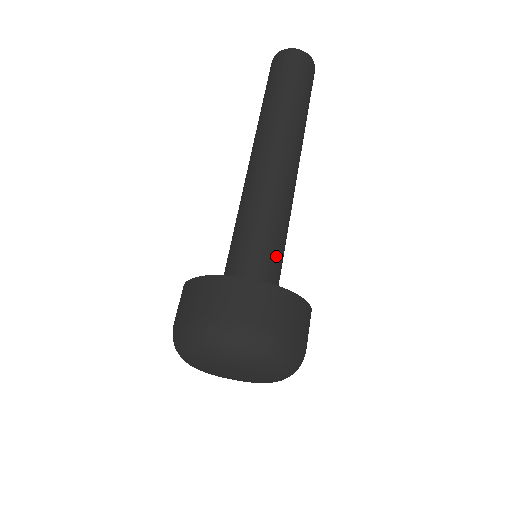
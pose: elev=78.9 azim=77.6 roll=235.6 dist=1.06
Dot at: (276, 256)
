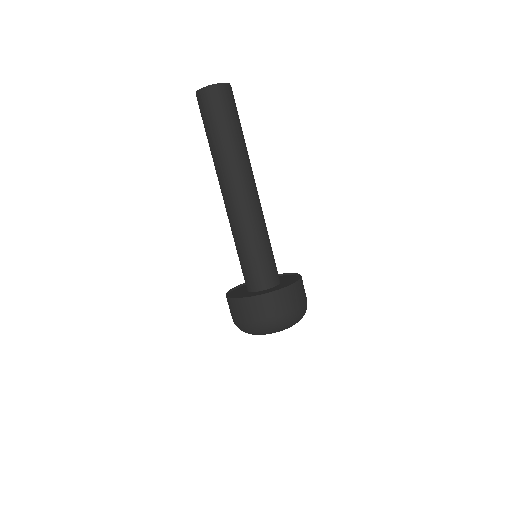
Dot at: (267, 258)
